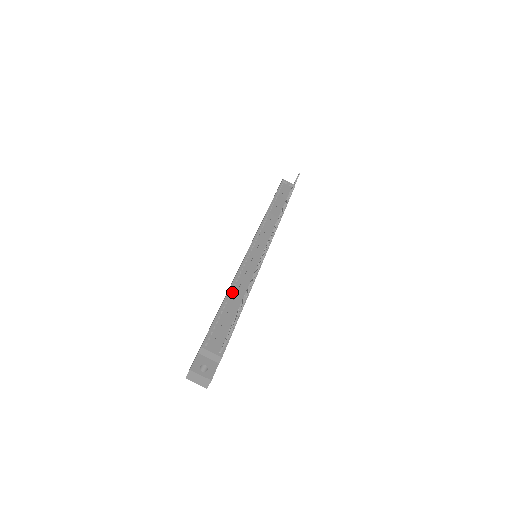
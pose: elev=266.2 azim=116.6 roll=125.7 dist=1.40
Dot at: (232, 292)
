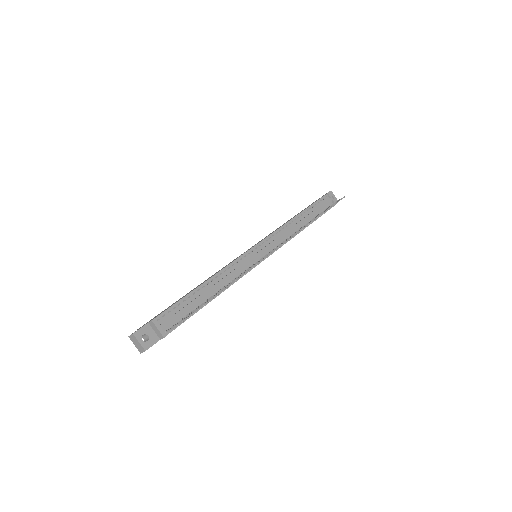
Dot at: (210, 283)
